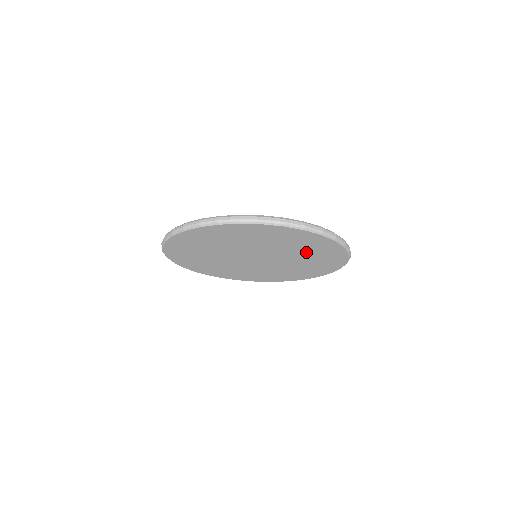
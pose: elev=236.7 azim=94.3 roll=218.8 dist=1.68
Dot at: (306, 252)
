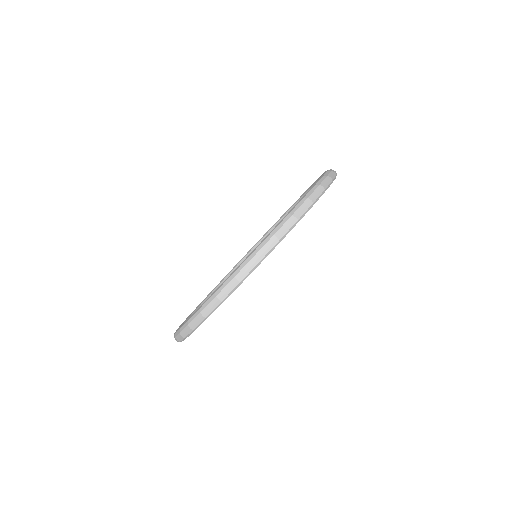
Dot at: occluded
